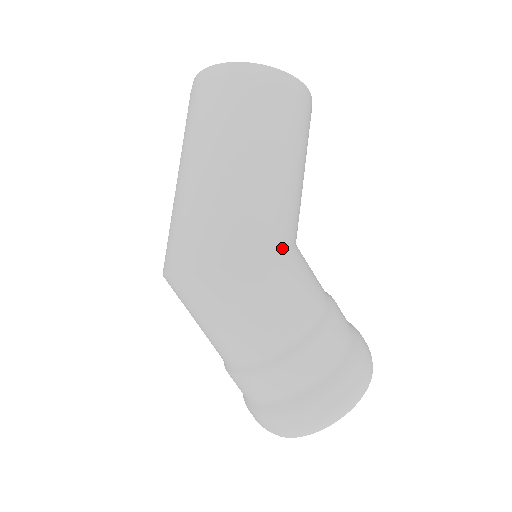
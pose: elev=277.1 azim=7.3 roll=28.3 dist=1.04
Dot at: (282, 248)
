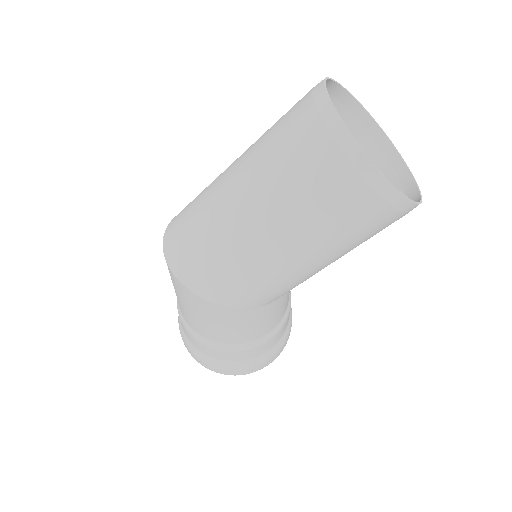
Dot at: (269, 303)
